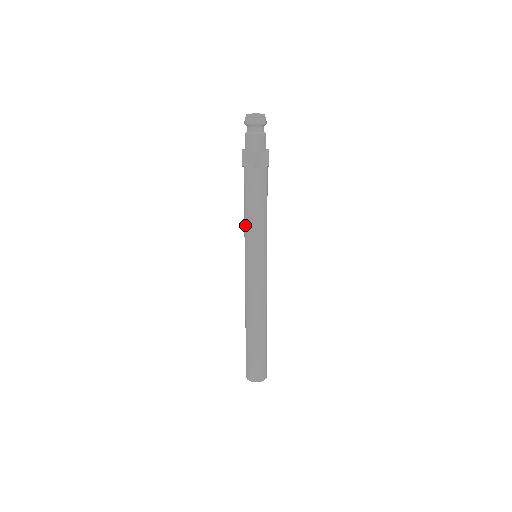
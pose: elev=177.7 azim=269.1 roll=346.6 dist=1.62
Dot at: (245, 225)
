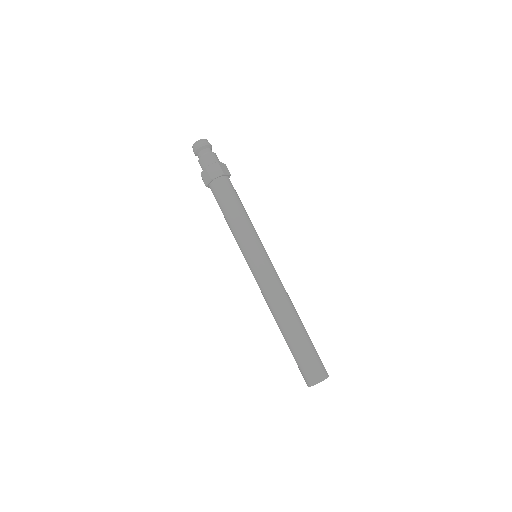
Dot at: (236, 228)
